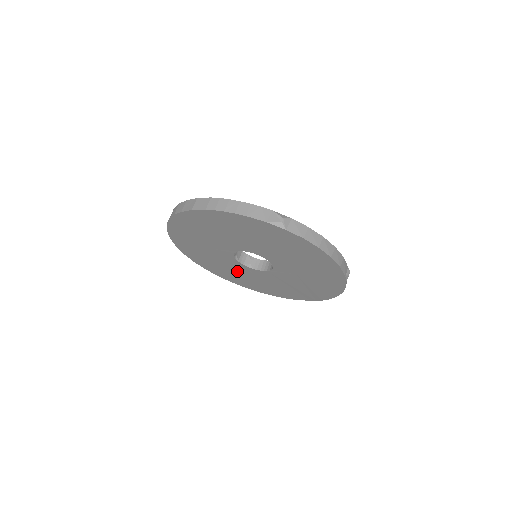
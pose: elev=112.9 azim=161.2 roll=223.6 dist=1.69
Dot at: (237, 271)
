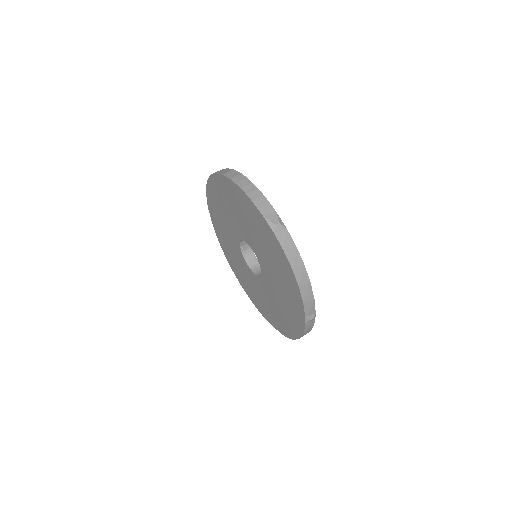
Dot at: (240, 264)
